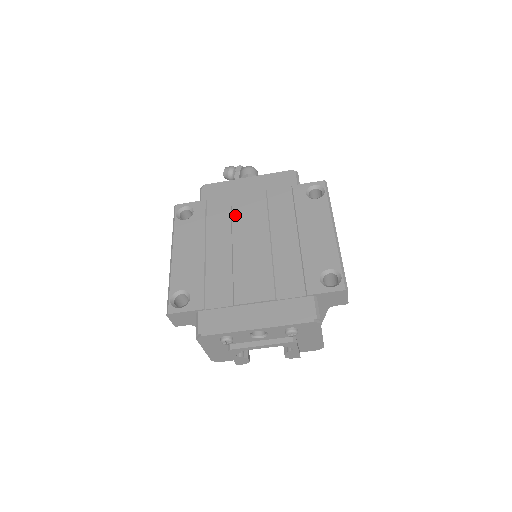
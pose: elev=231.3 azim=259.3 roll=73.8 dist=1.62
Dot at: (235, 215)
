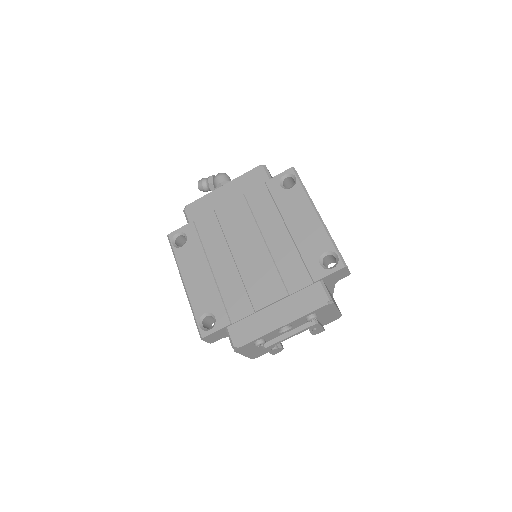
Dot at: (225, 227)
